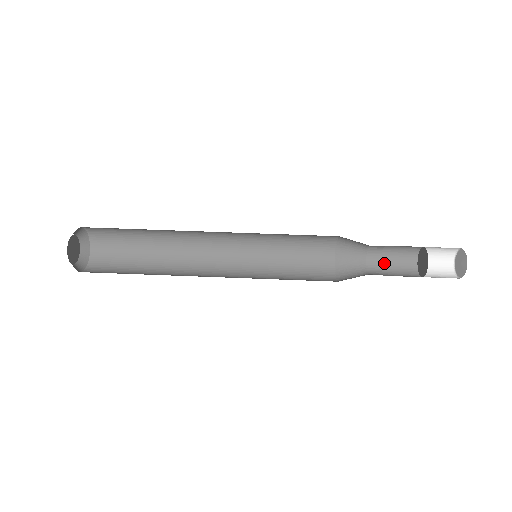
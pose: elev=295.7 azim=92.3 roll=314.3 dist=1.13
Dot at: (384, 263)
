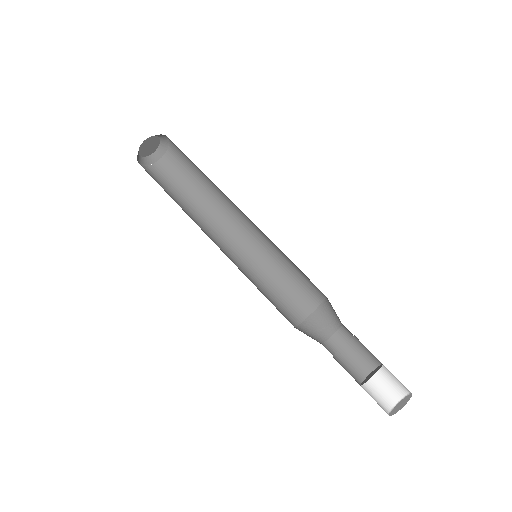
Dot at: (353, 341)
